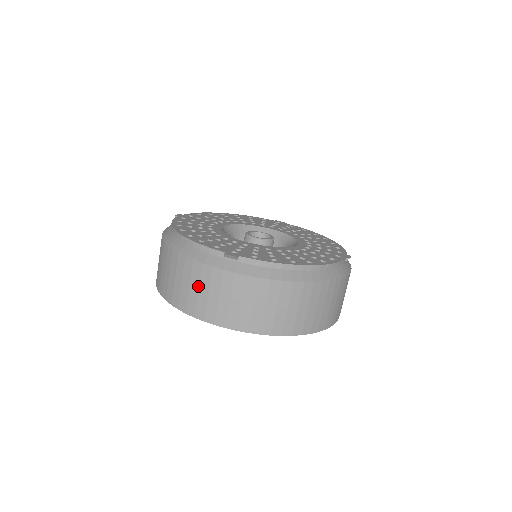
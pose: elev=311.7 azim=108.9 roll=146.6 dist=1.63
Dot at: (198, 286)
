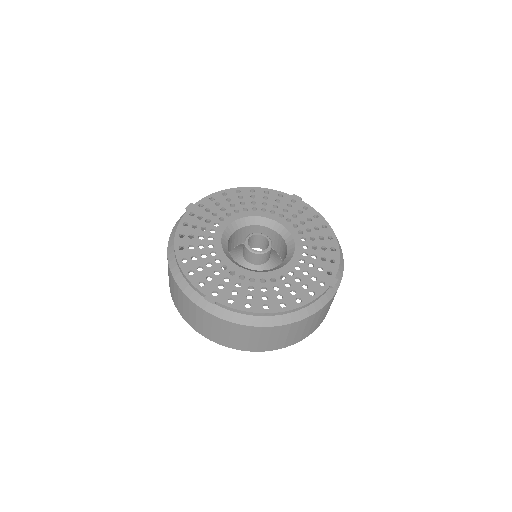
Dot at: (188, 309)
